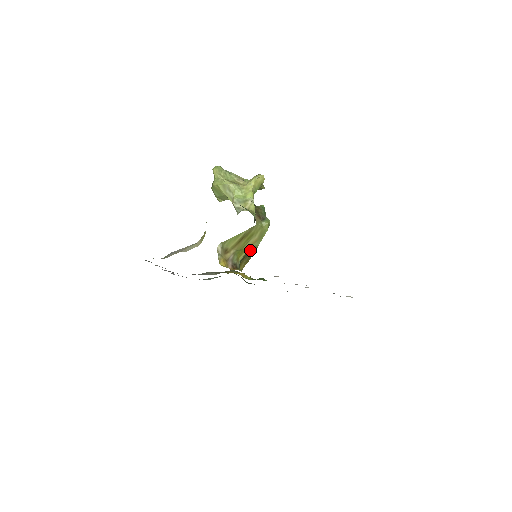
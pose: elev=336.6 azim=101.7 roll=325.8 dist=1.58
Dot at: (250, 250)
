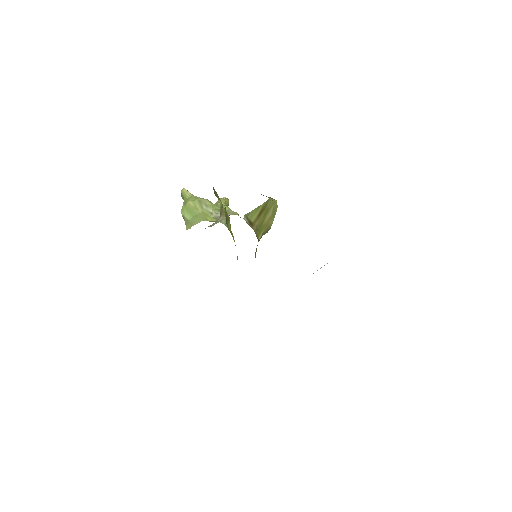
Dot at: (265, 230)
